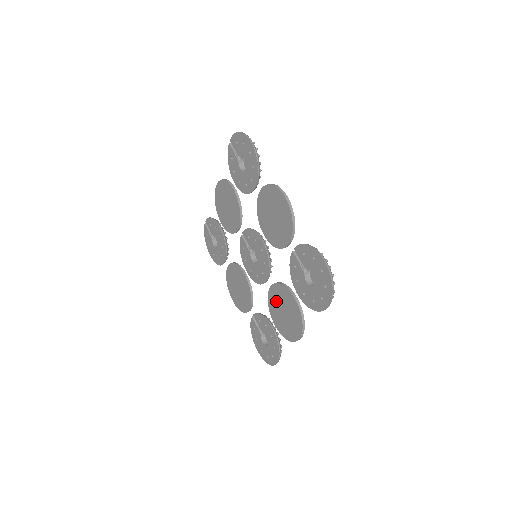
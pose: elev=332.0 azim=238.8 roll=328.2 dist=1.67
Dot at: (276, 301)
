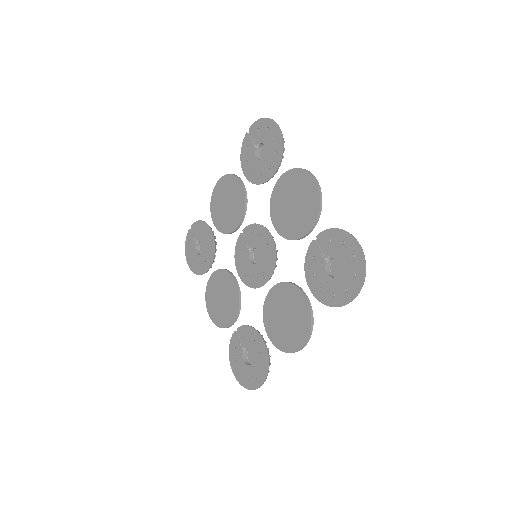
Dot at: (276, 305)
